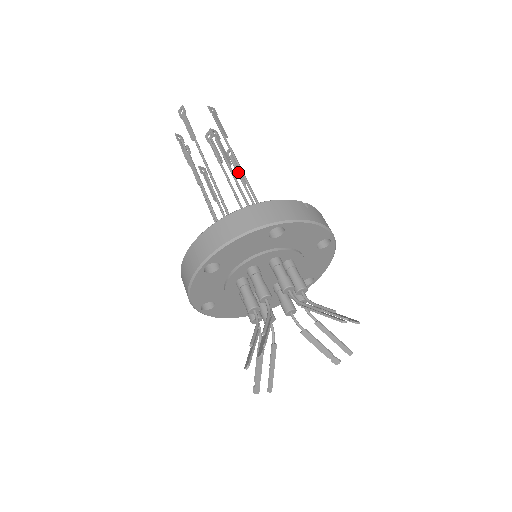
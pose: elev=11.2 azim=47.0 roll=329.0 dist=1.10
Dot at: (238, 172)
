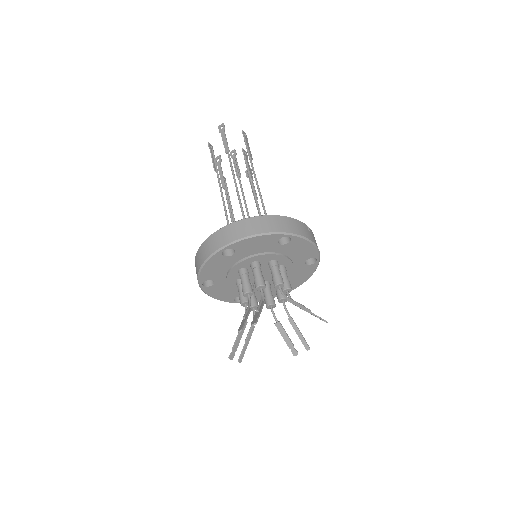
Dot at: occluded
